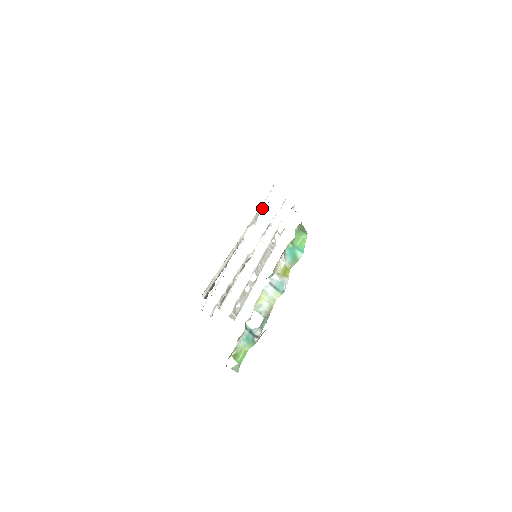
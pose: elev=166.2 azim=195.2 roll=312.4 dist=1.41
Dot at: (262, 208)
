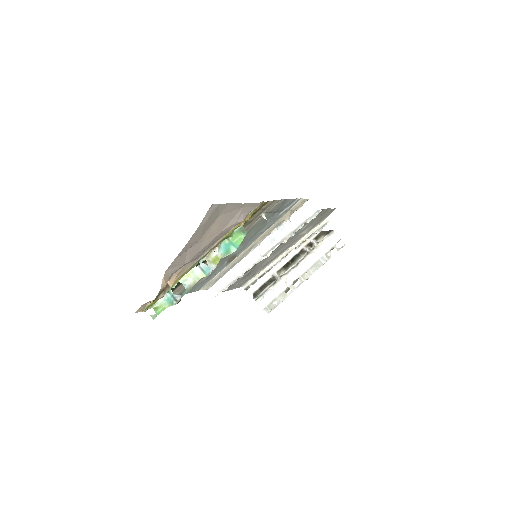
Dot at: (322, 224)
